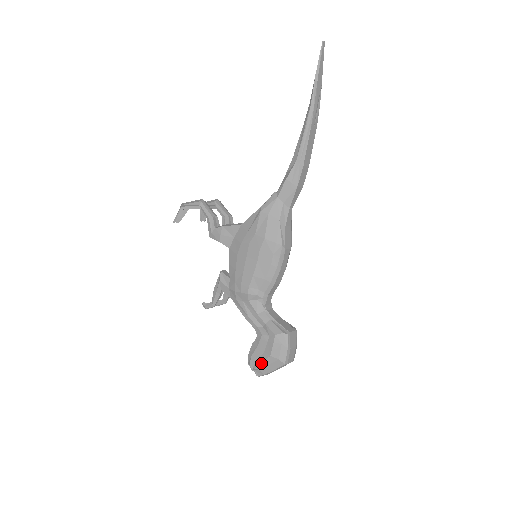
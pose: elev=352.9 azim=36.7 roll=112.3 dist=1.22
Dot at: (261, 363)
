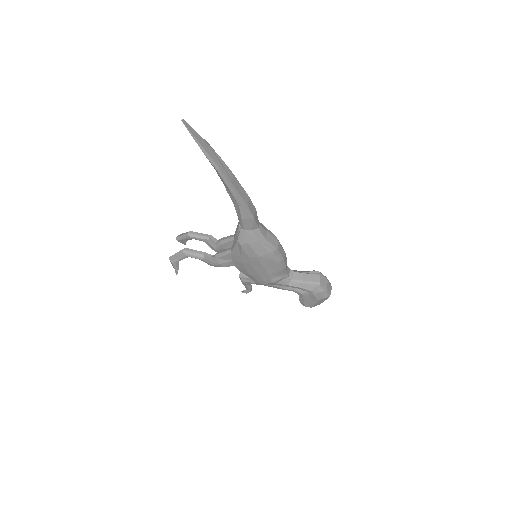
Dot at: (314, 305)
